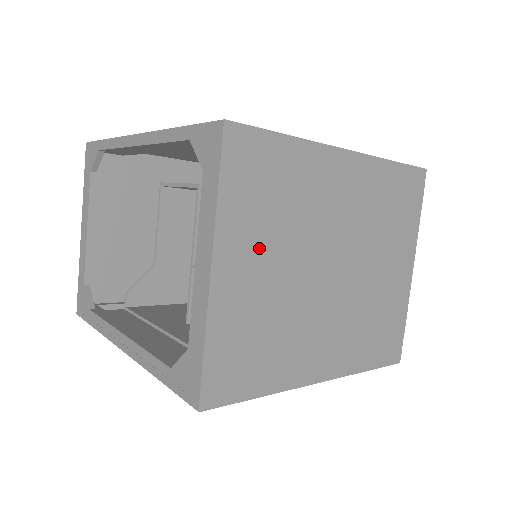
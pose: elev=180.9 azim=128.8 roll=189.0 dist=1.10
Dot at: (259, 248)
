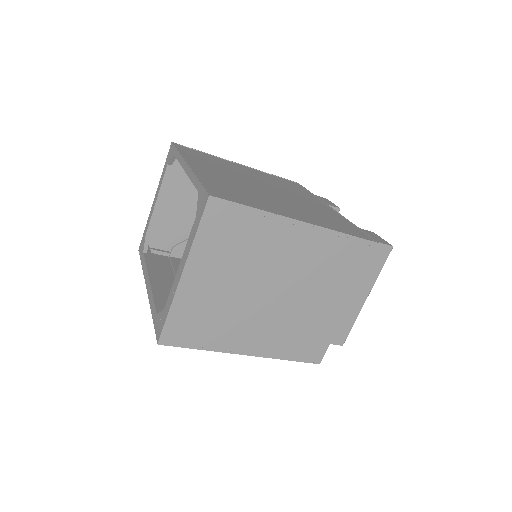
Dot at: (218, 269)
